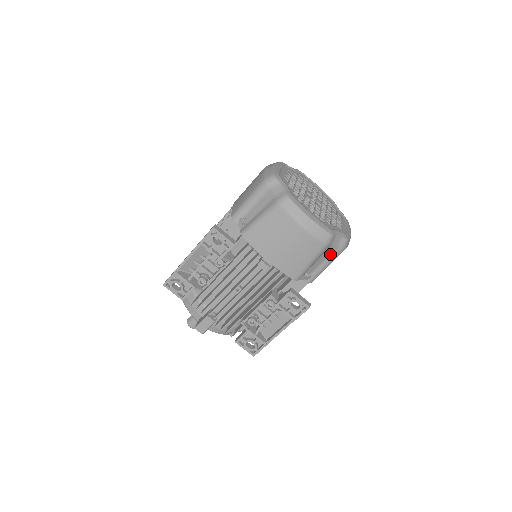
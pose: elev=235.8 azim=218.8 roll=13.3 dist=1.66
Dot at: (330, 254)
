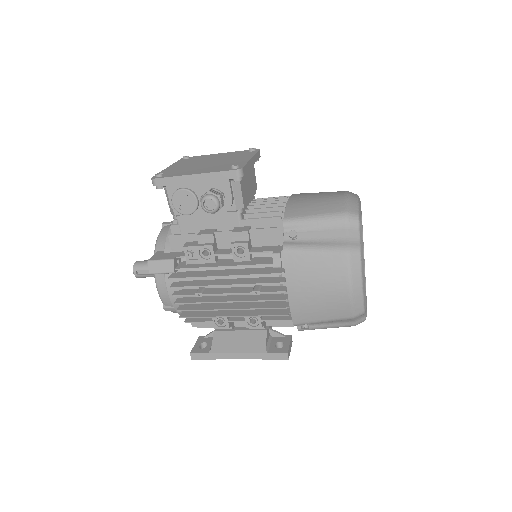
Dot at: occluded
